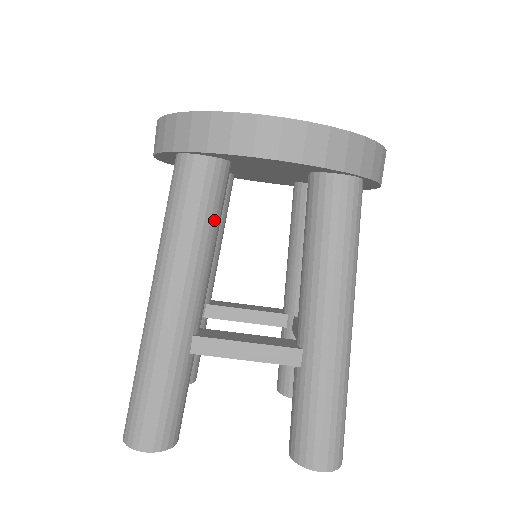
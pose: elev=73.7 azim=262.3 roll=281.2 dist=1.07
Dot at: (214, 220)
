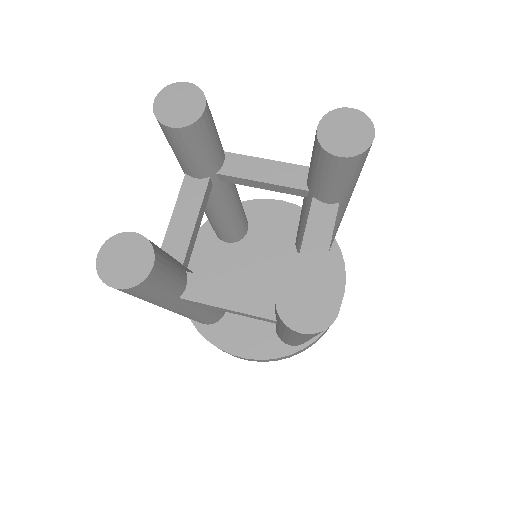
Dot at: (241, 203)
